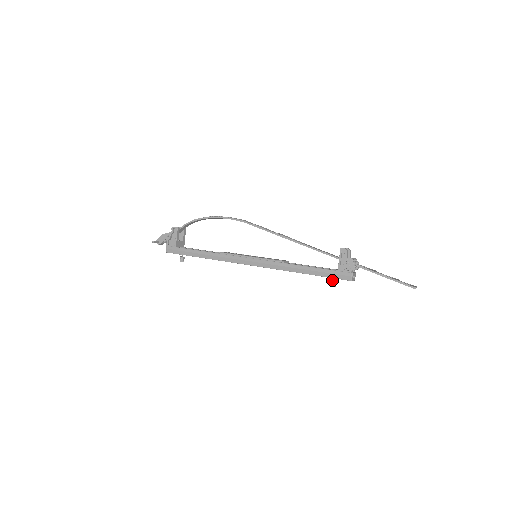
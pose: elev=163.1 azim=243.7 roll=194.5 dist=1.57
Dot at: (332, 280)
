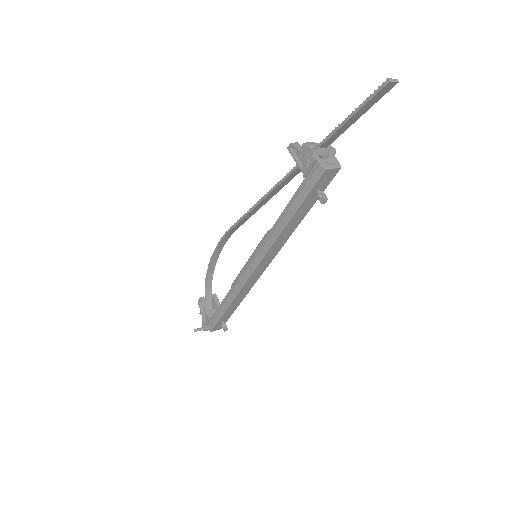
Dot at: (316, 195)
